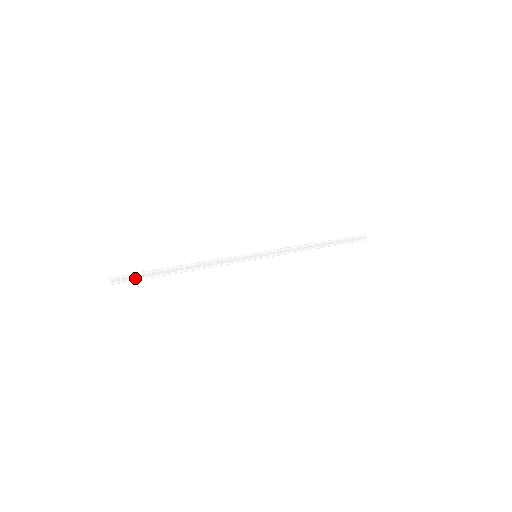
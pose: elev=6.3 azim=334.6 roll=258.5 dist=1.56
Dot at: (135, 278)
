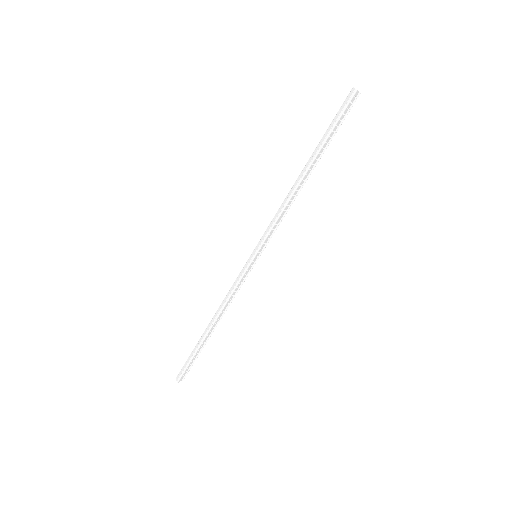
Dot at: (190, 368)
